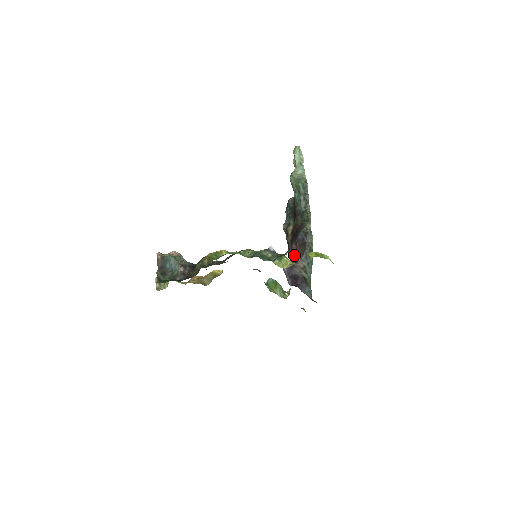
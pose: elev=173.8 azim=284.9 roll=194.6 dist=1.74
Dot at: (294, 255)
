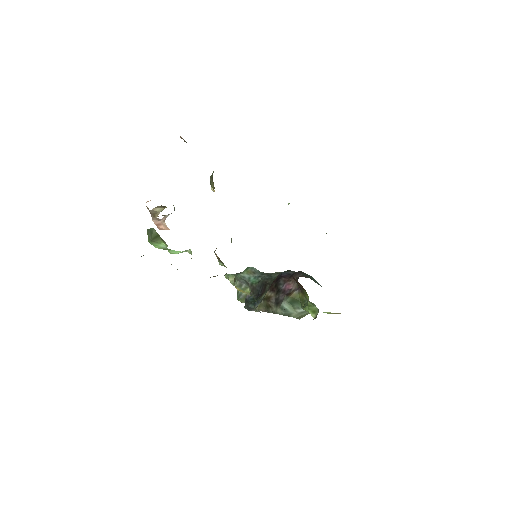
Dot at: (291, 288)
